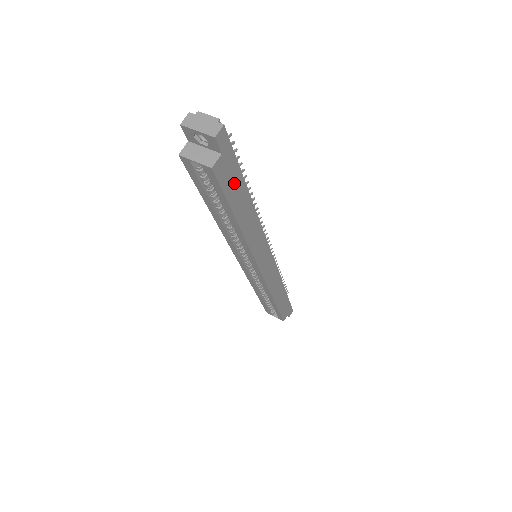
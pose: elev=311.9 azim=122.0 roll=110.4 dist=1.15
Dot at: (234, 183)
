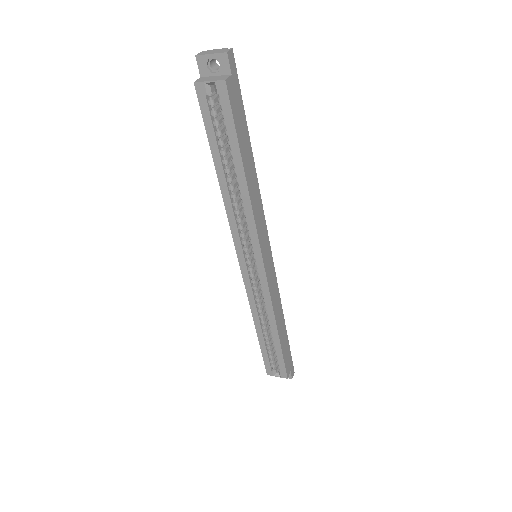
Dot at: (240, 119)
